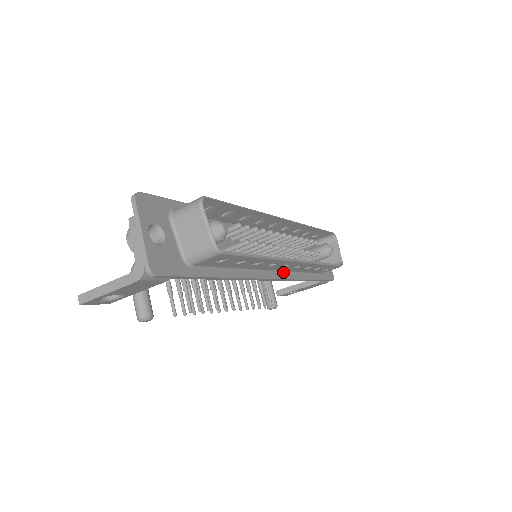
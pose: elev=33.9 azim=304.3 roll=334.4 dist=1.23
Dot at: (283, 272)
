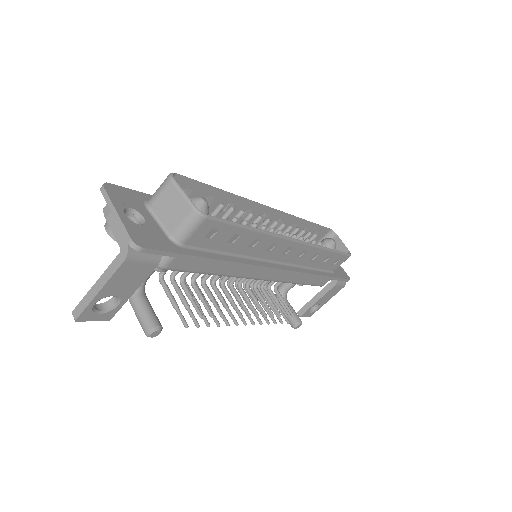
Dot at: (289, 265)
